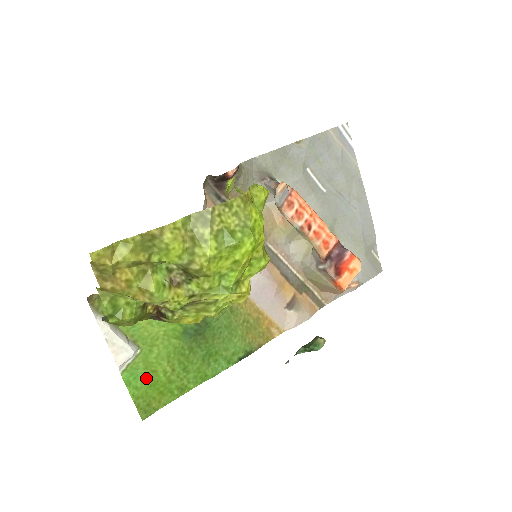
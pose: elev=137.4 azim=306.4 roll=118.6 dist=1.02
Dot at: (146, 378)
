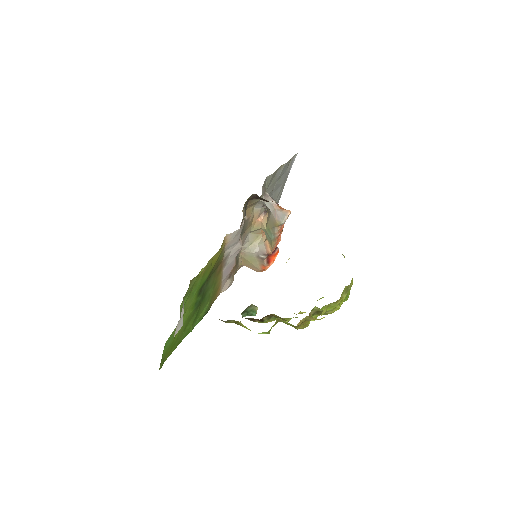
Dot at: (172, 340)
